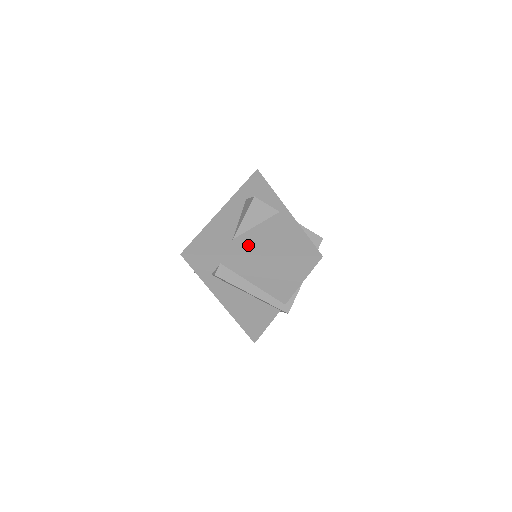
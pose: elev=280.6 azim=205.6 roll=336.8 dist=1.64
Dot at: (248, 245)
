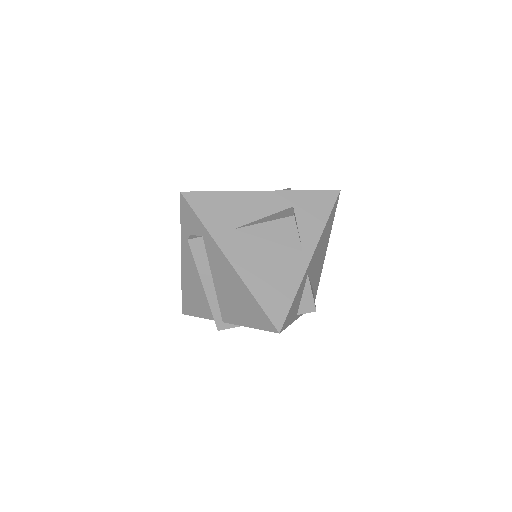
Dot at: (239, 249)
